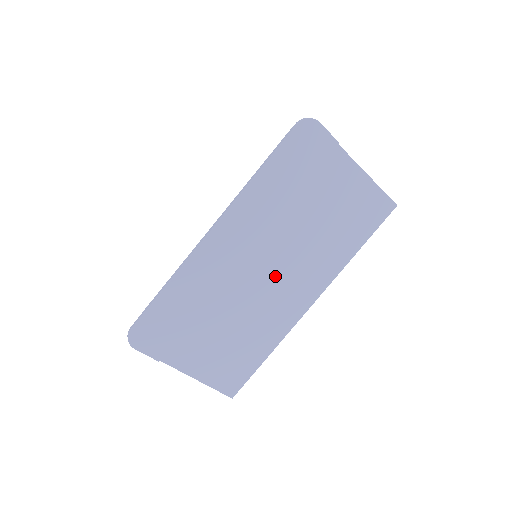
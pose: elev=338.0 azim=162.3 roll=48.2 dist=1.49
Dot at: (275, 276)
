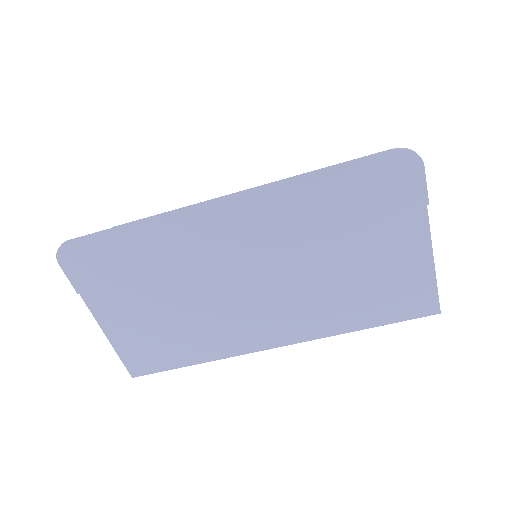
Dot at: (256, 294)
